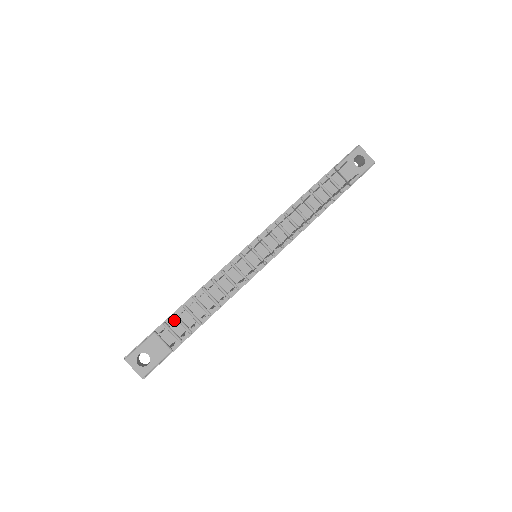
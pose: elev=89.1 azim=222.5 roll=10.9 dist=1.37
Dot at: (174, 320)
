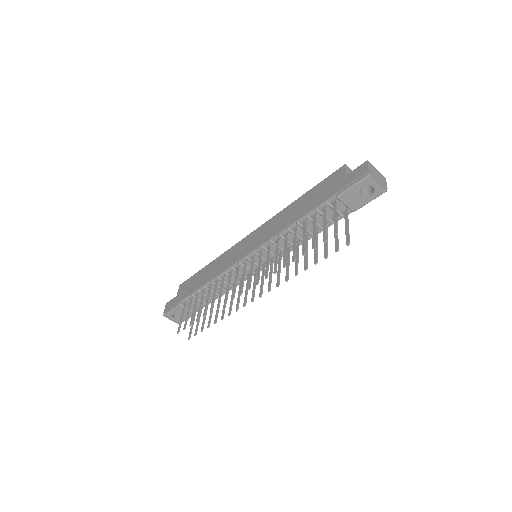
Dot at: (193, 299)
